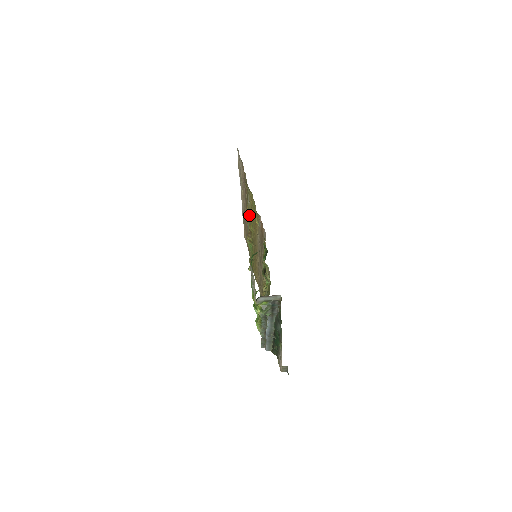
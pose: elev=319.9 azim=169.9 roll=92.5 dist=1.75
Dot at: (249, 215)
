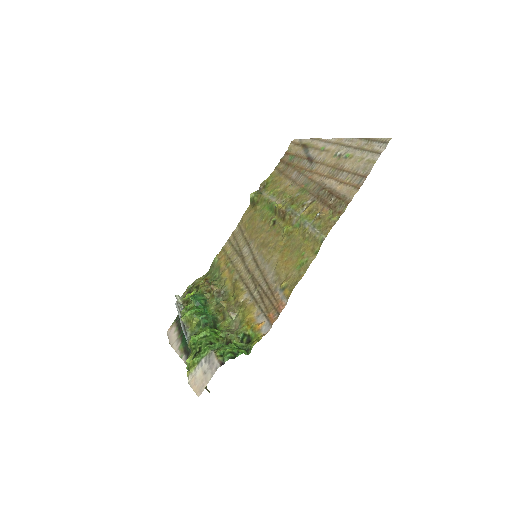
Dot at: (299, 223)
